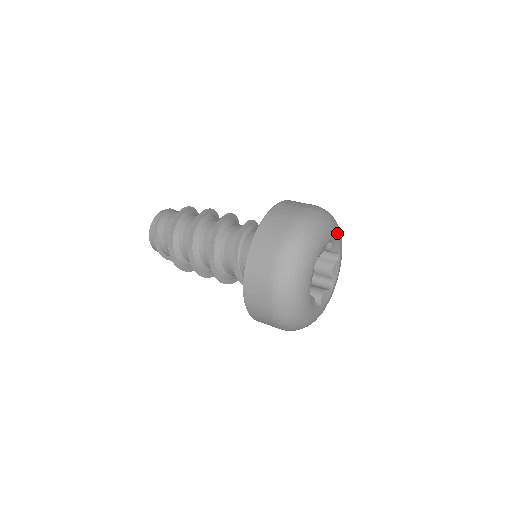
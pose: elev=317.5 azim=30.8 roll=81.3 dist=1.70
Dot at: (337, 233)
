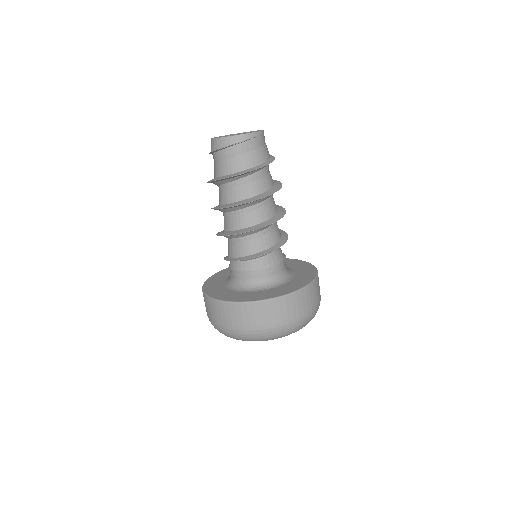
Dot at: occluded
